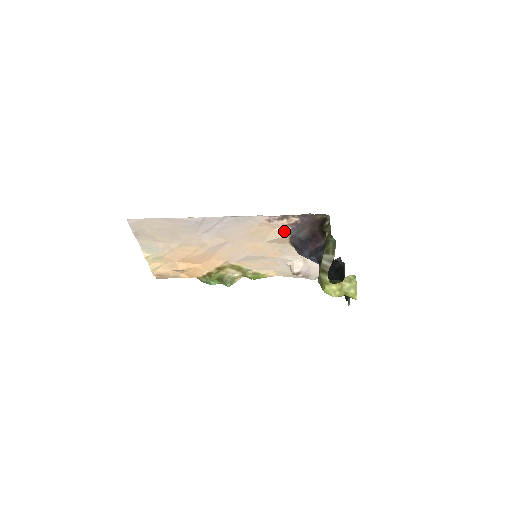
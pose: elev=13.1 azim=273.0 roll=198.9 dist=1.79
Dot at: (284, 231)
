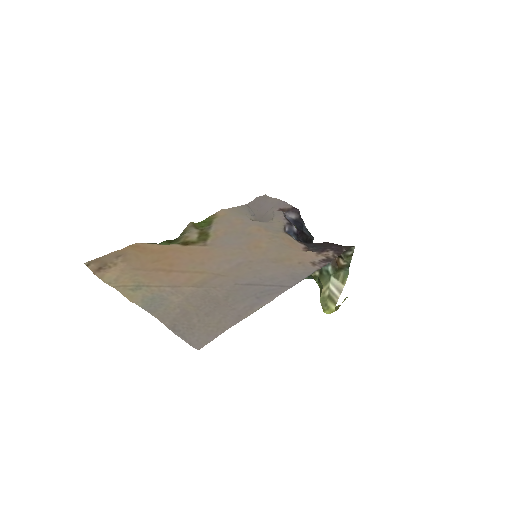
Dot at: (308, 252)
